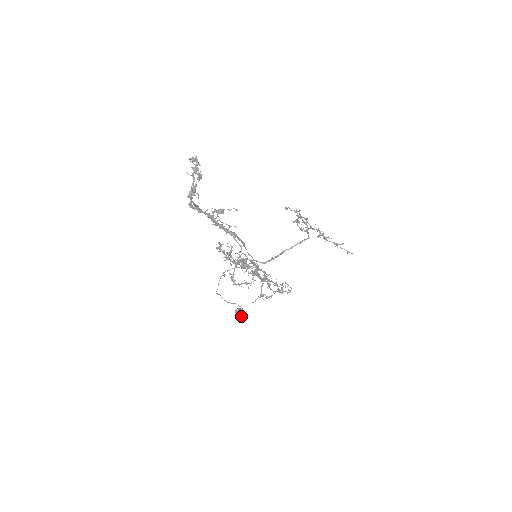
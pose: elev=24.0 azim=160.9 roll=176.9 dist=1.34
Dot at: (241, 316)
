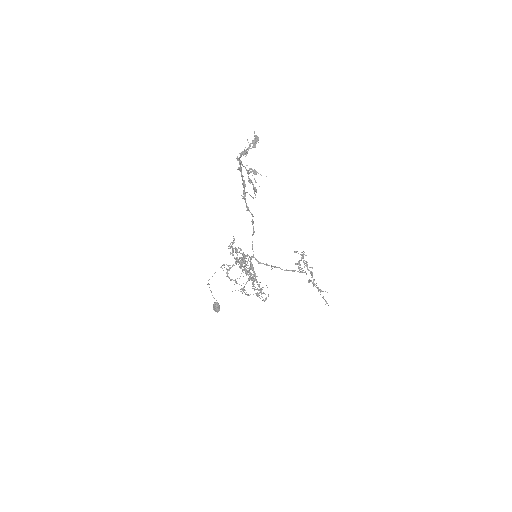
Dot at: (216, 311)
